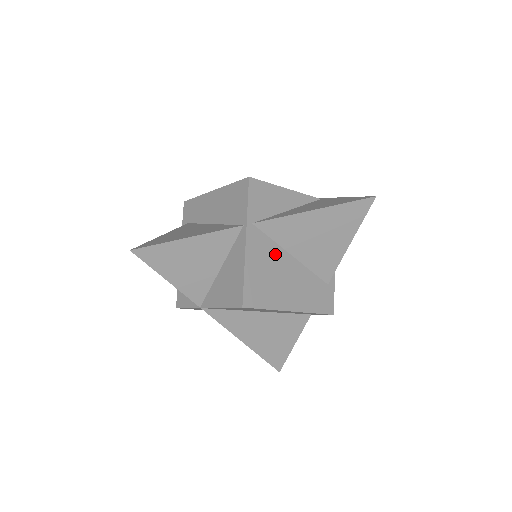
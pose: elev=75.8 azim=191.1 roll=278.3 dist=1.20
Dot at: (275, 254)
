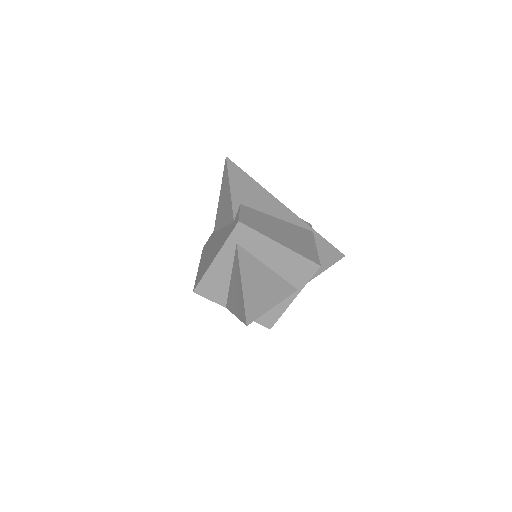
Dot at: occluded
